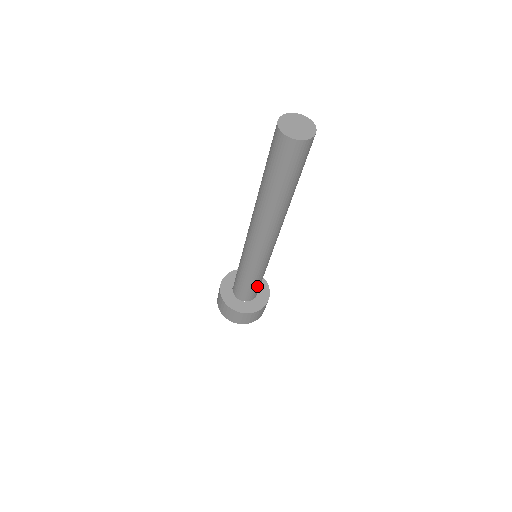
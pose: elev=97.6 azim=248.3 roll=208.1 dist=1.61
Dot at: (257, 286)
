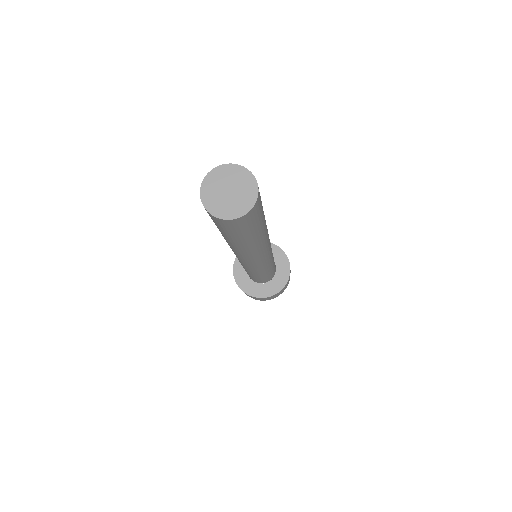
Dot at: (274, 266)
